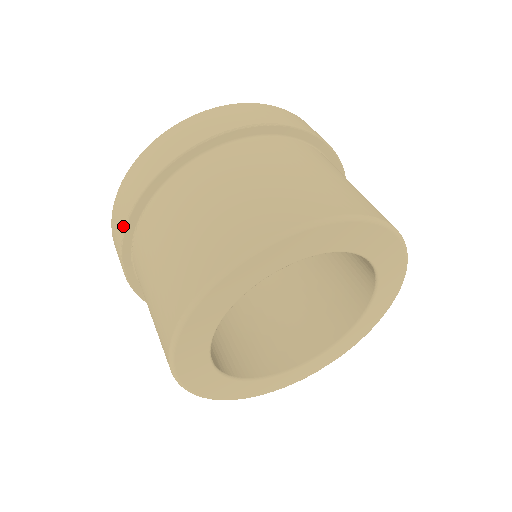
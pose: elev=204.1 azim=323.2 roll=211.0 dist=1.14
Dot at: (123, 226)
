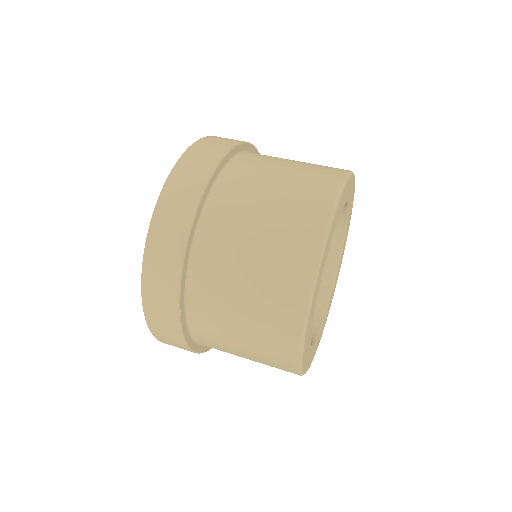
Dot at: (178, 270)
